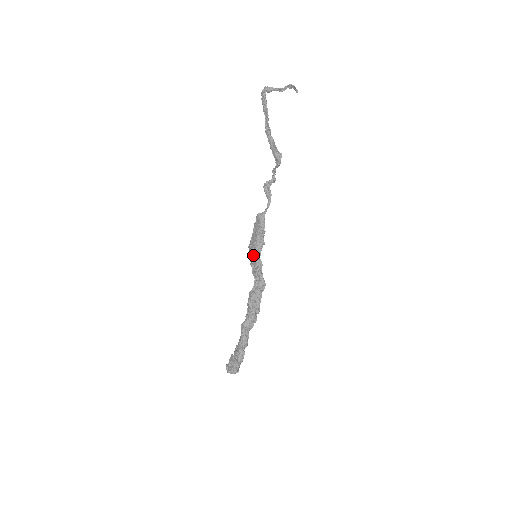
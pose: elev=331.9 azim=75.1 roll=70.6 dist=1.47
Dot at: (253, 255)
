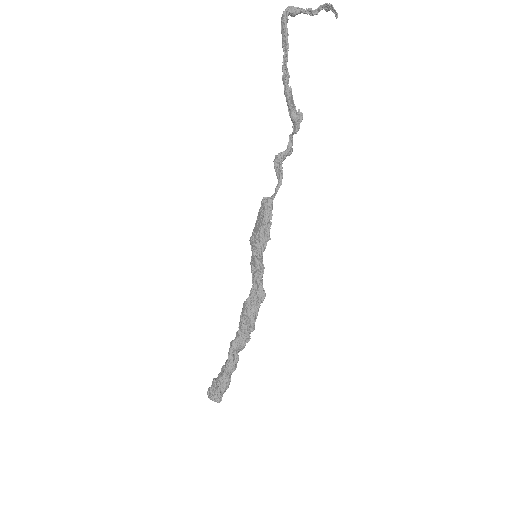
Dot at: (253, 253)
